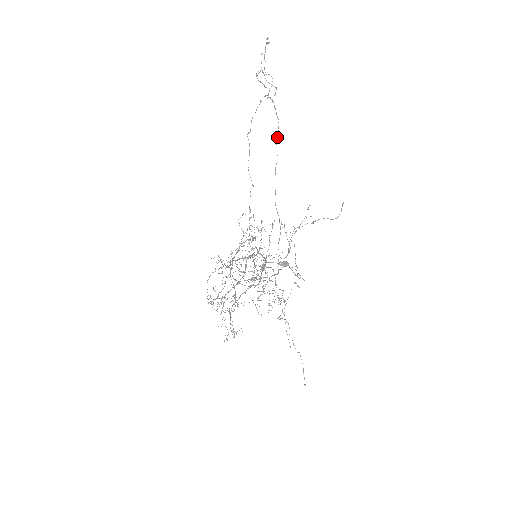
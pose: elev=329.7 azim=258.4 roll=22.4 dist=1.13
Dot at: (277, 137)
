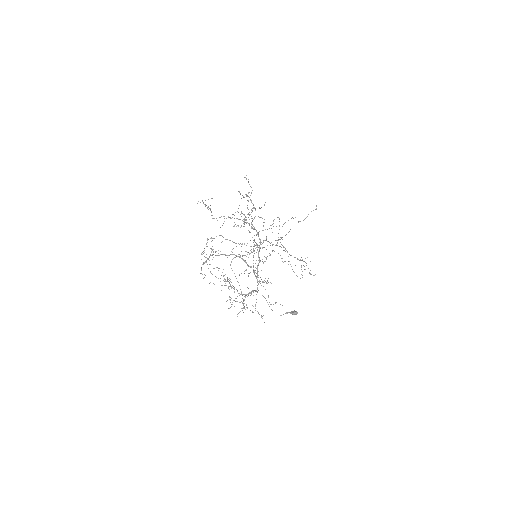
Dot at: occluded
